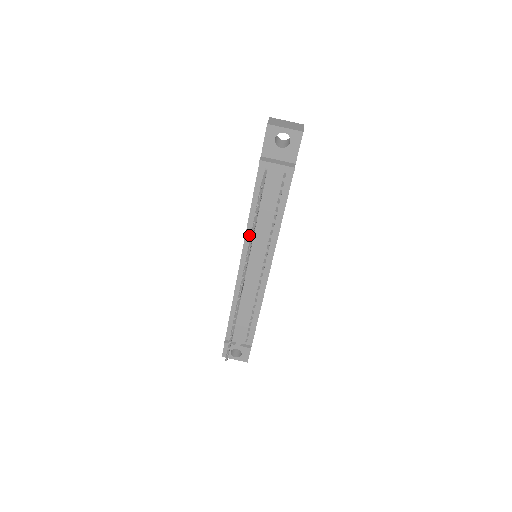
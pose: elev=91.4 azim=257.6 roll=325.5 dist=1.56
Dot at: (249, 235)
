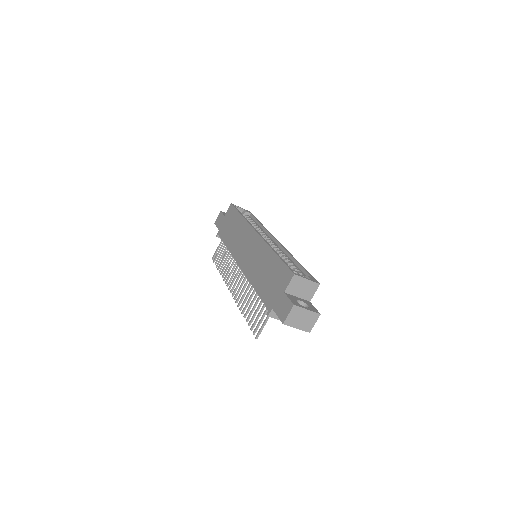
Dot at: occluded
